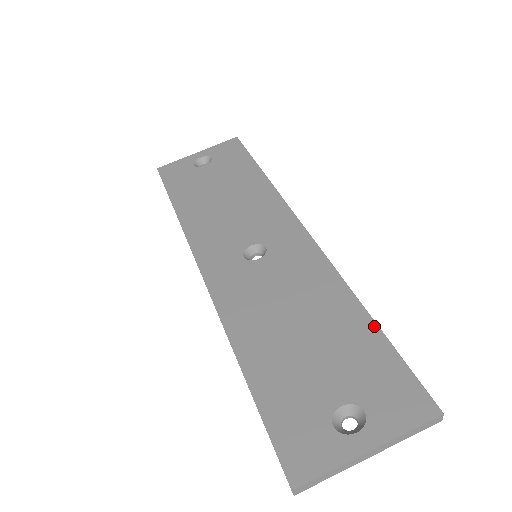
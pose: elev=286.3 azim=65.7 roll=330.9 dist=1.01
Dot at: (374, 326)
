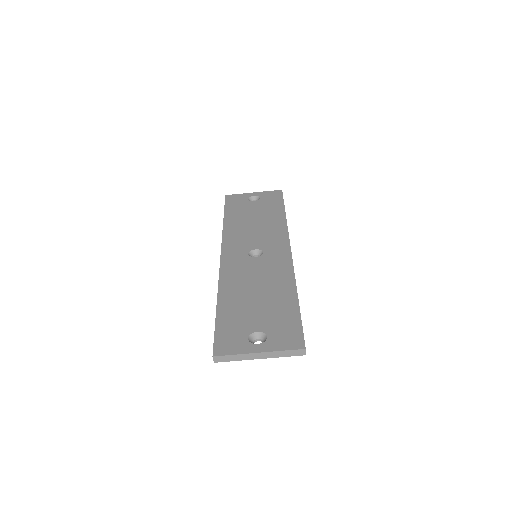
Dot at: (297, 304)
